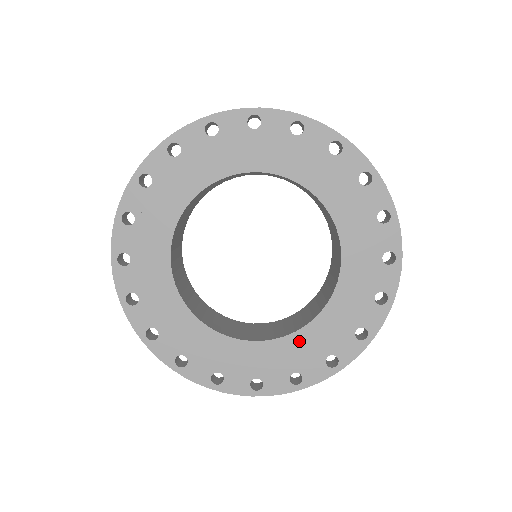
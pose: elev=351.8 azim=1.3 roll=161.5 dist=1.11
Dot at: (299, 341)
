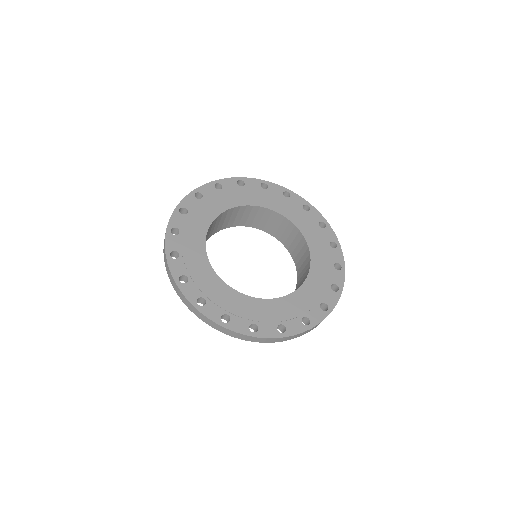
Dot at: (246, 302)
